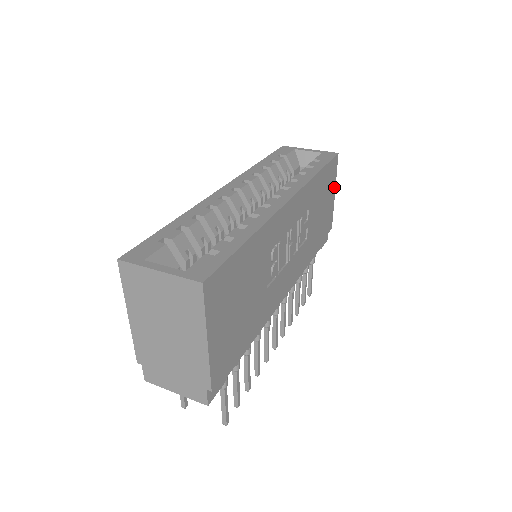
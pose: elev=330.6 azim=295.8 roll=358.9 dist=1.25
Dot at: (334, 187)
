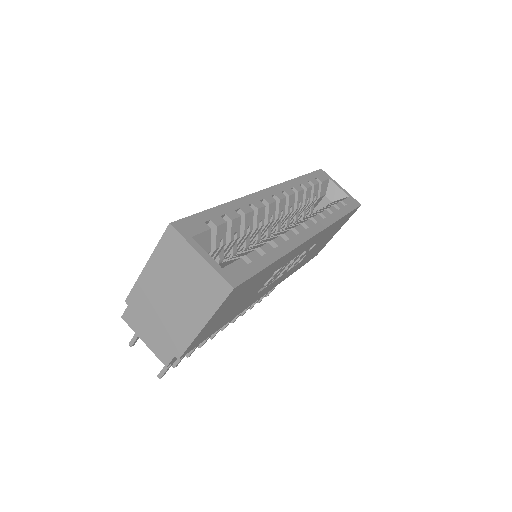
Dot at: (340, 228)
